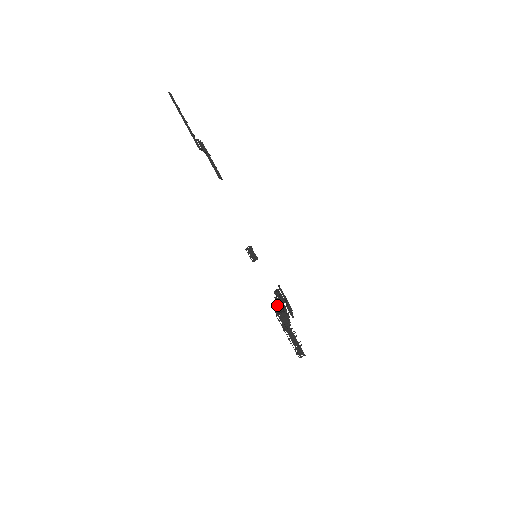
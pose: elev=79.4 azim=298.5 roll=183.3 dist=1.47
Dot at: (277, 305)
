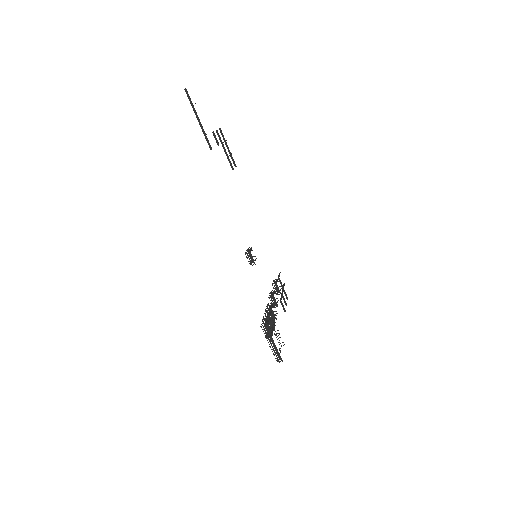
Dot at: occluded
